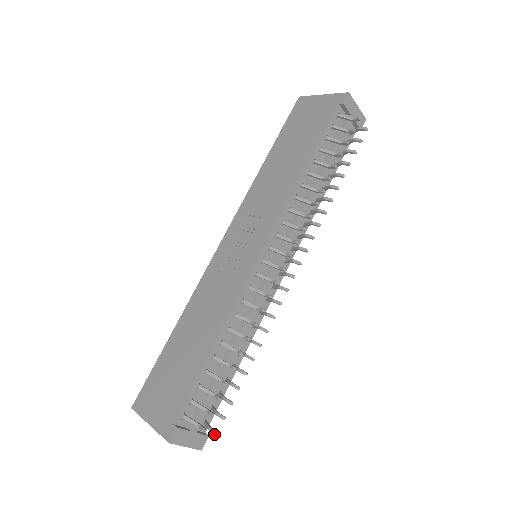
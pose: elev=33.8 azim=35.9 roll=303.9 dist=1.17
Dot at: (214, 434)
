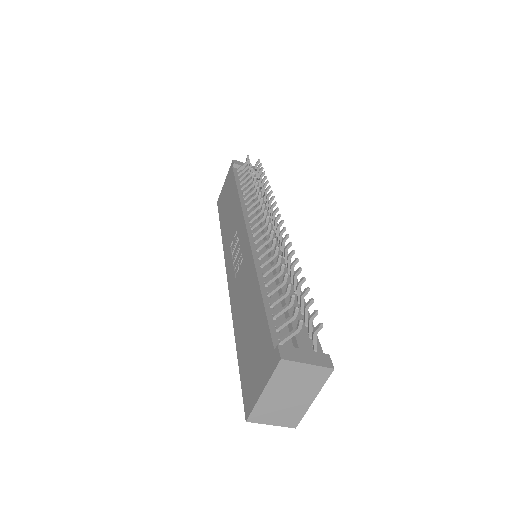
Dot at: (319, 326)
